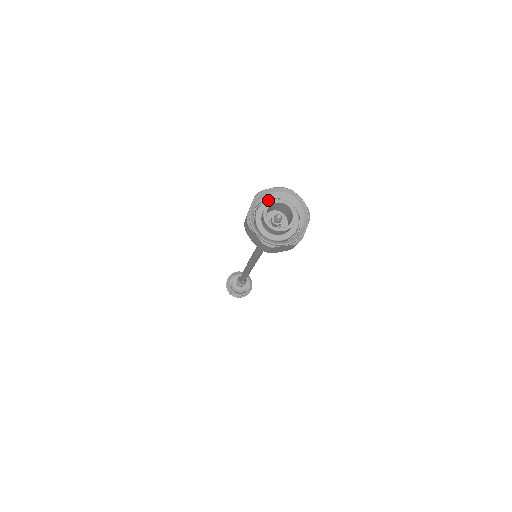
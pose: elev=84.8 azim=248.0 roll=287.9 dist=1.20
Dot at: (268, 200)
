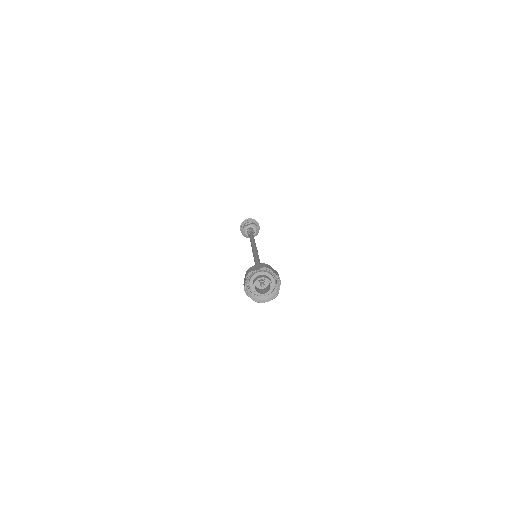
Dot at: (268, 273)
